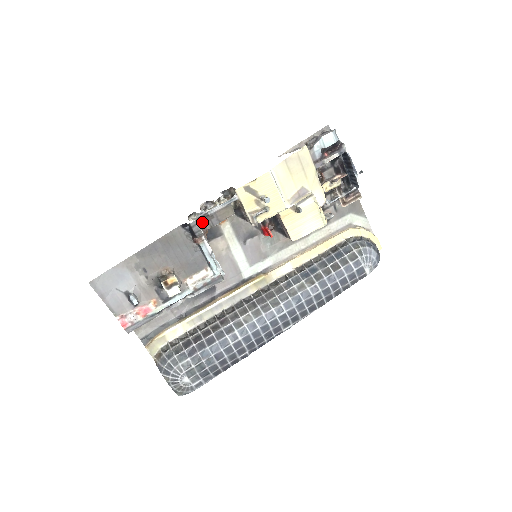
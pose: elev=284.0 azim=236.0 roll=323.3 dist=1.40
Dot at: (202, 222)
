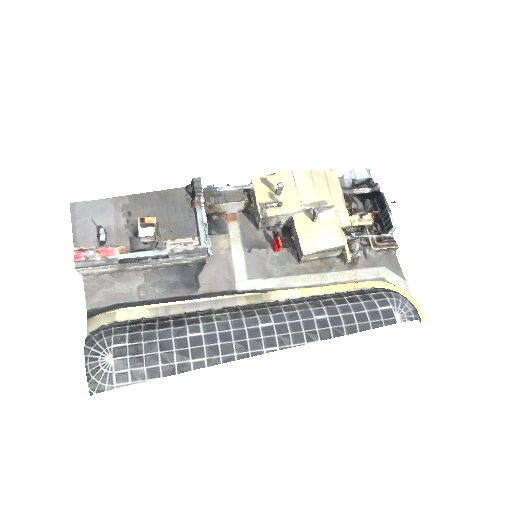
Dot at: (208, 195)
